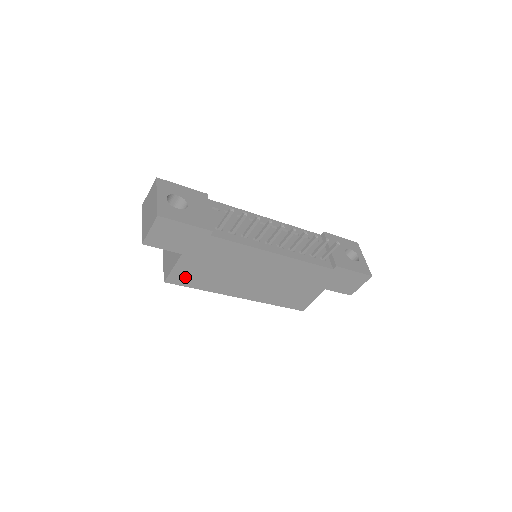
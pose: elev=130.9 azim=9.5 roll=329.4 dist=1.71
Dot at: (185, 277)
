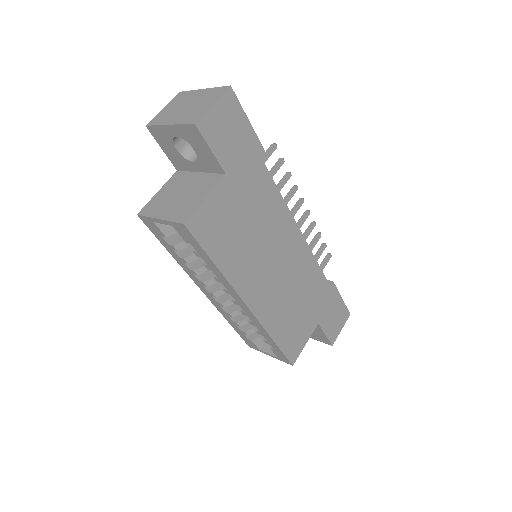
Dot at: (210, 226)
